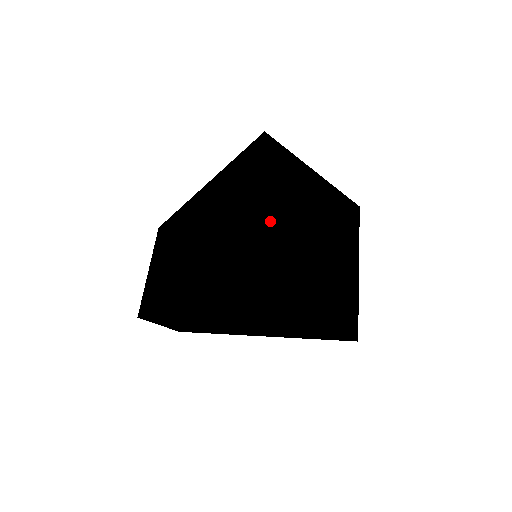
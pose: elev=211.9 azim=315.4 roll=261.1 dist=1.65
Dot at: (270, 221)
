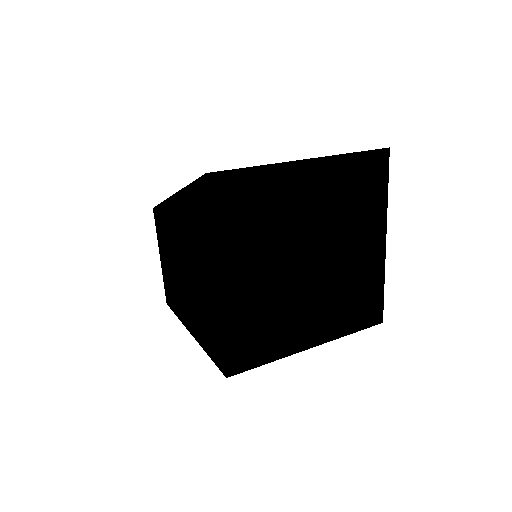
Dot at: (243, 288)
